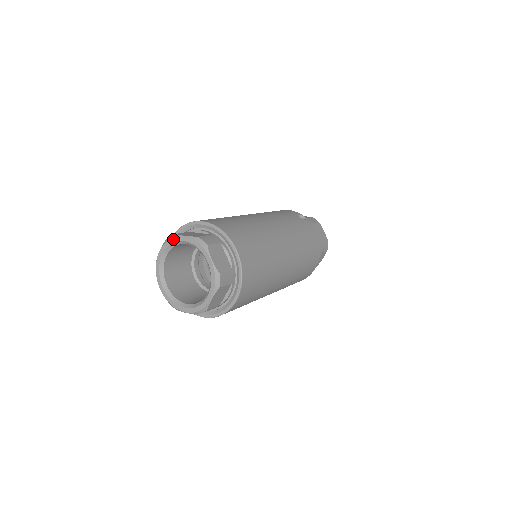
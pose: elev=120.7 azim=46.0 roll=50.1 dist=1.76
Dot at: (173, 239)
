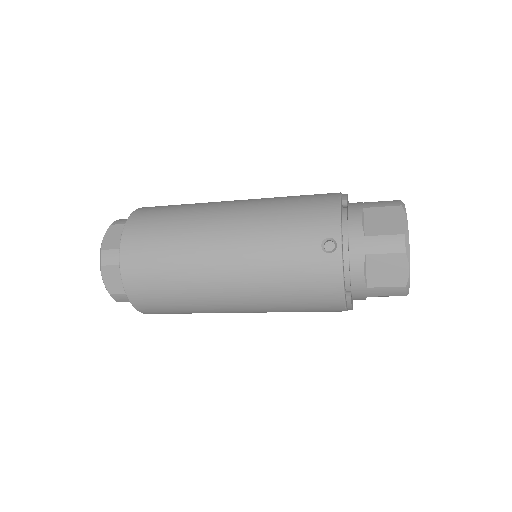
Dot at: occluded
